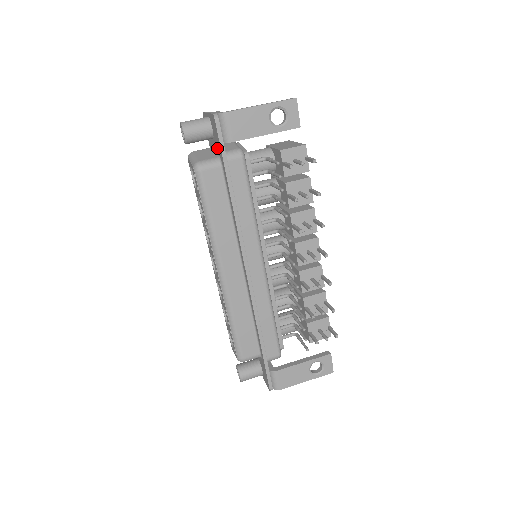
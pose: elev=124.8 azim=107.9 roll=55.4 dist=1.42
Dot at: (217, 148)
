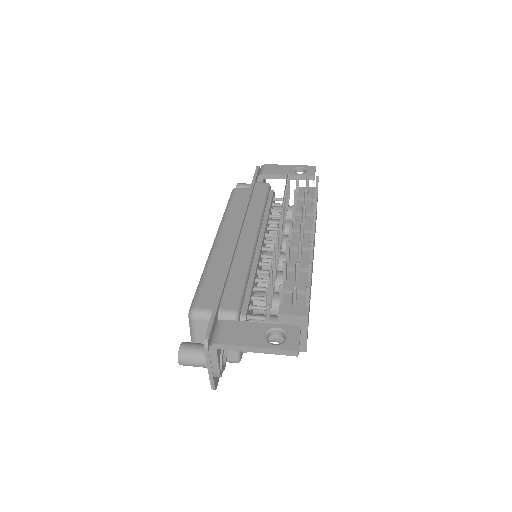
Dot at: occluded
